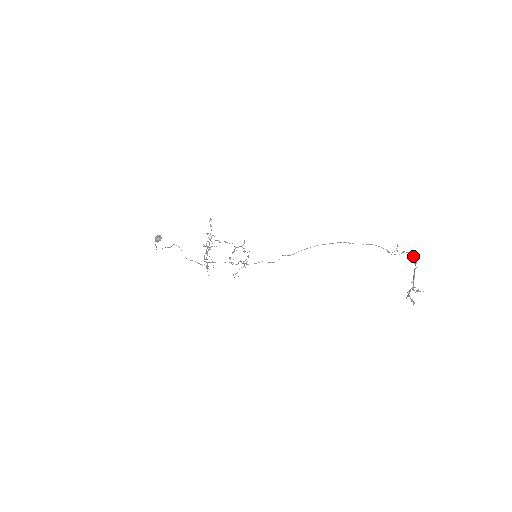
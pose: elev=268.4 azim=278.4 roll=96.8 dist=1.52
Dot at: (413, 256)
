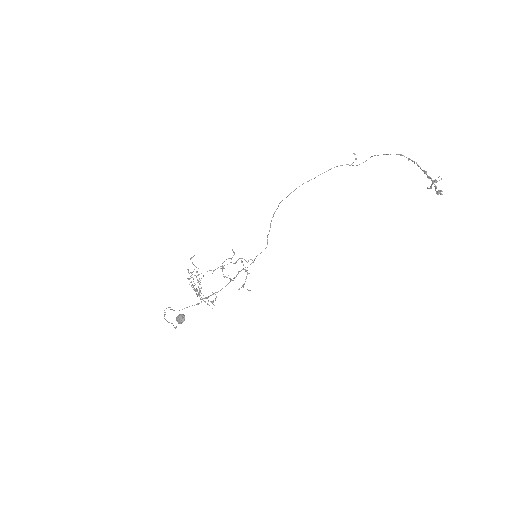
Dot at: (400, 155)
